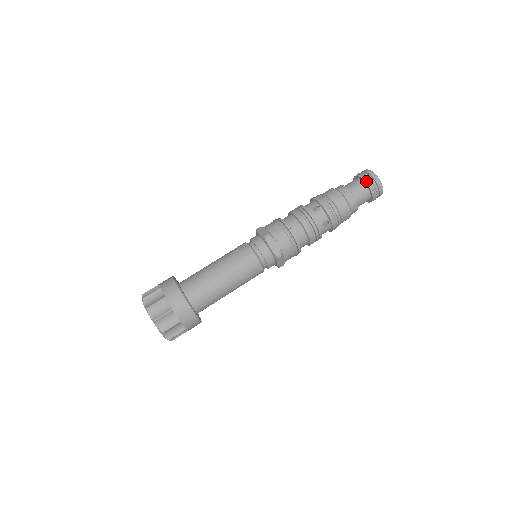
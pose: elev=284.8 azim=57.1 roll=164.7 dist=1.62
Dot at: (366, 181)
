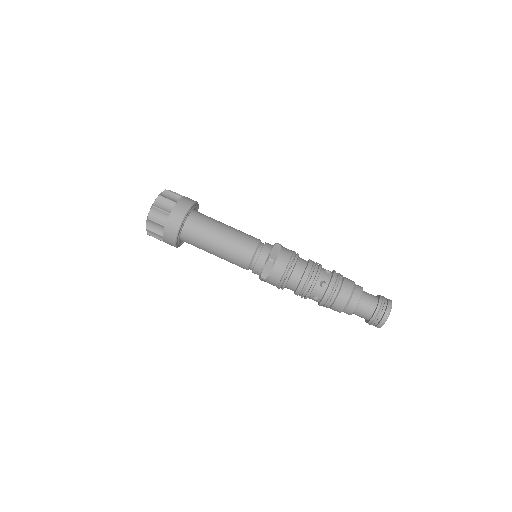
Dot at: (377, 311)
